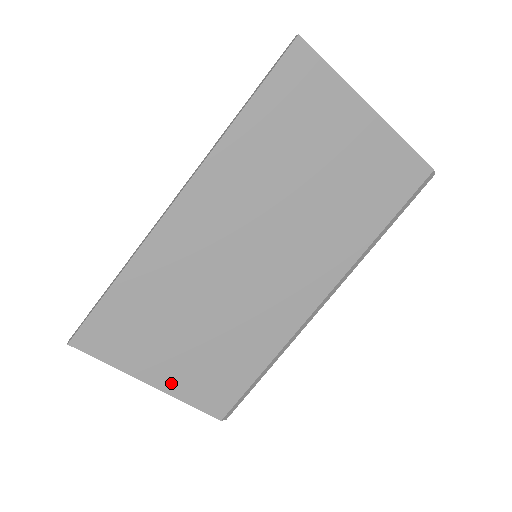
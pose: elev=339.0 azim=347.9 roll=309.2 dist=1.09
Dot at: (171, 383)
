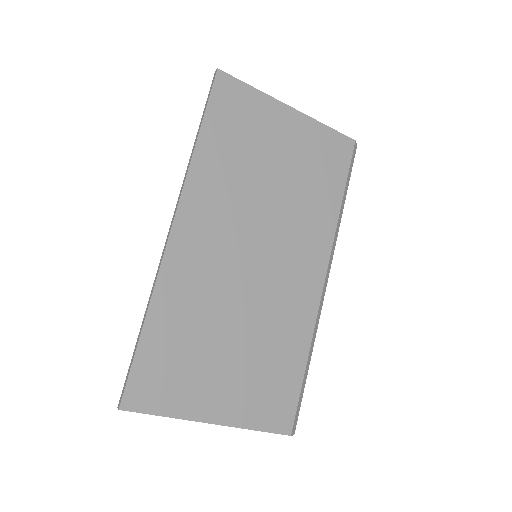
Dot at: (231, 413)
